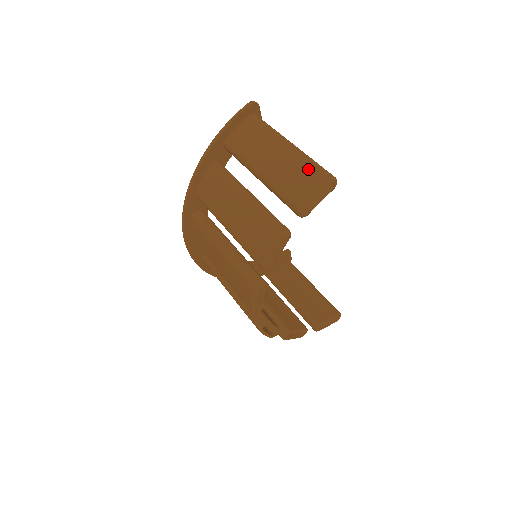
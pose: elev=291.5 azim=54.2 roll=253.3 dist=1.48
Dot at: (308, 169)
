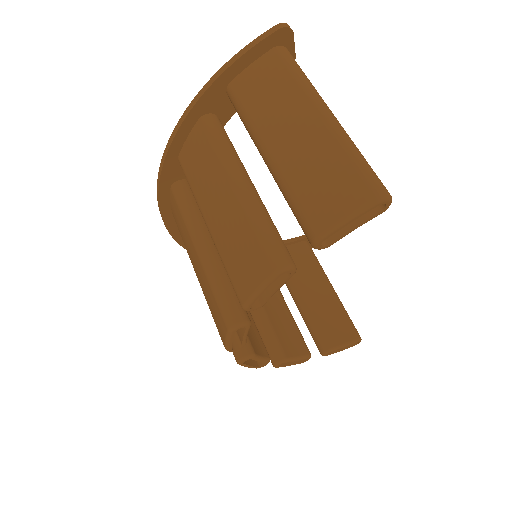
Dot at: (346, 169)
